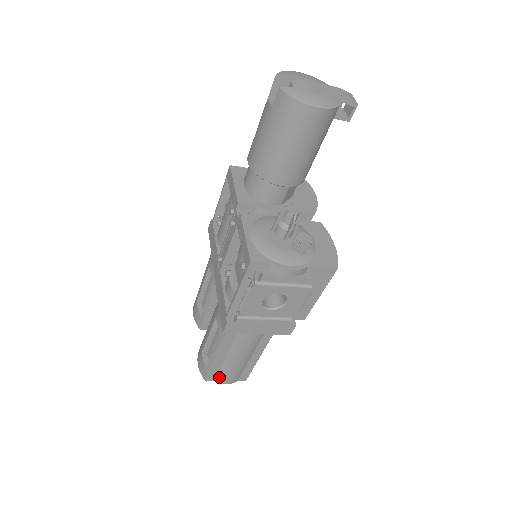
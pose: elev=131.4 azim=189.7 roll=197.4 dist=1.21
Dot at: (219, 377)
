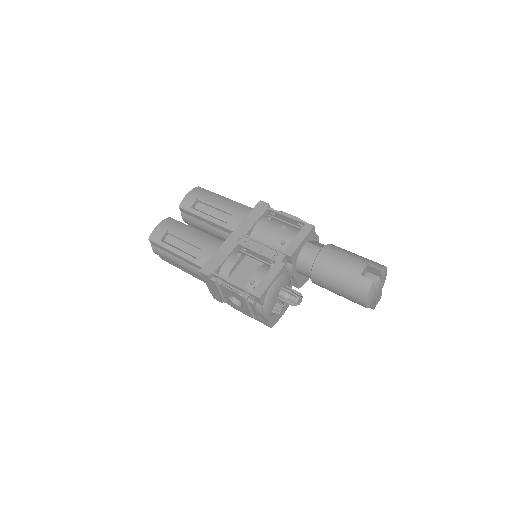
Dot at: (157, 248)
